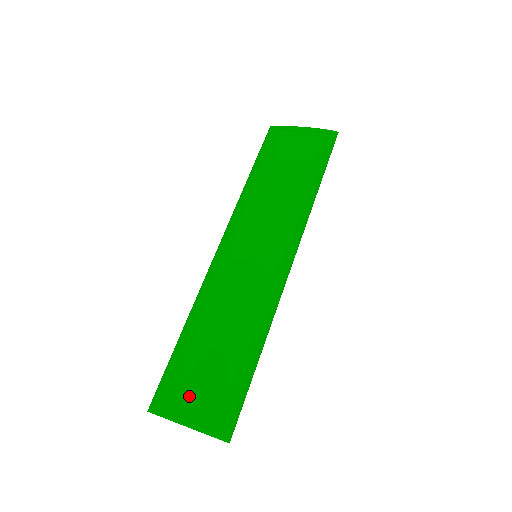
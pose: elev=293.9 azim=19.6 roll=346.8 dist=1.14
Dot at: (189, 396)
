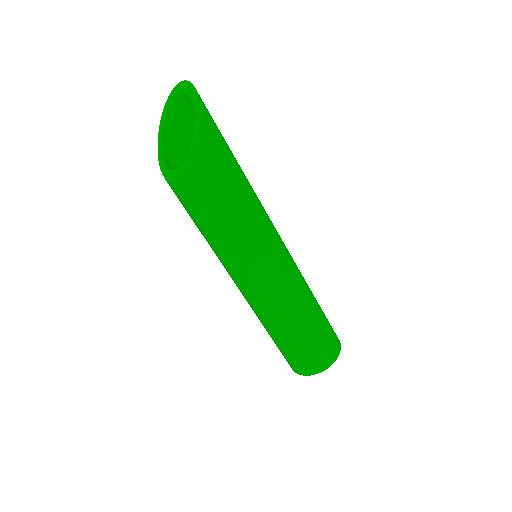
Dot at: (298, 365)
